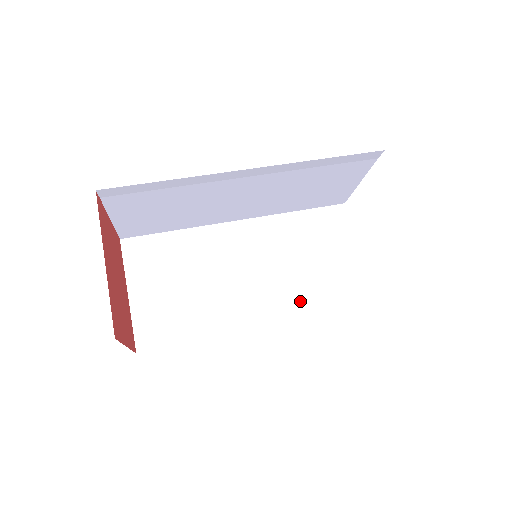
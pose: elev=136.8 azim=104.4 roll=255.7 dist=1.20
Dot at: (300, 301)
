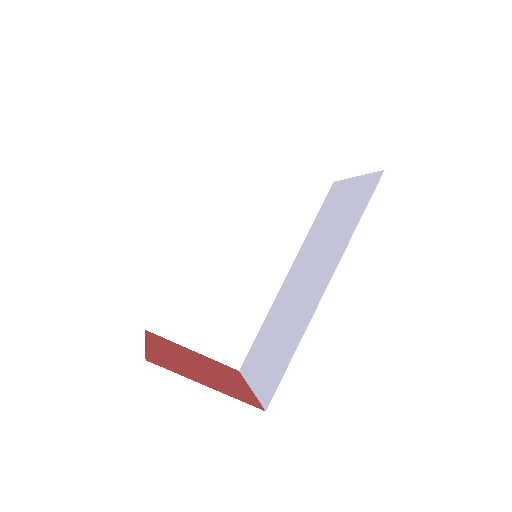
Dot at: (291, 233)
